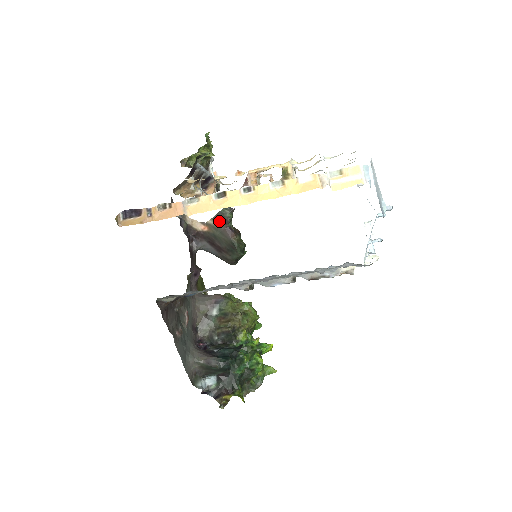
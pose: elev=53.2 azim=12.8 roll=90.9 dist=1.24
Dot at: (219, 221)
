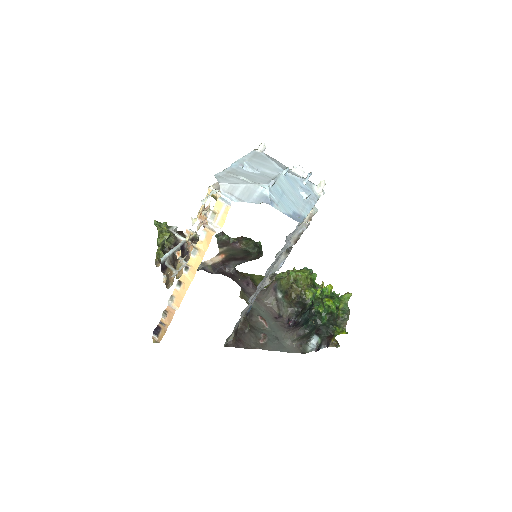
Dot at: (223, 246)
